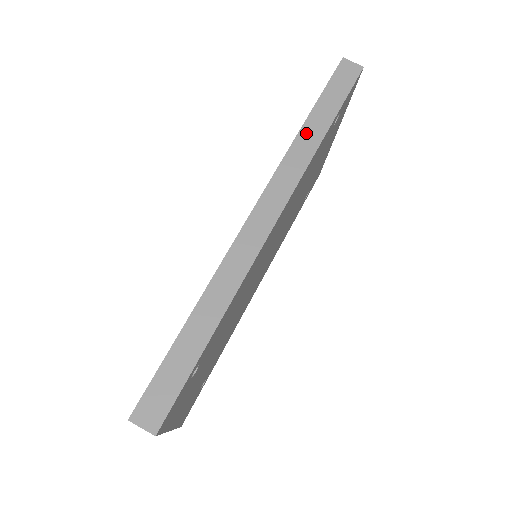
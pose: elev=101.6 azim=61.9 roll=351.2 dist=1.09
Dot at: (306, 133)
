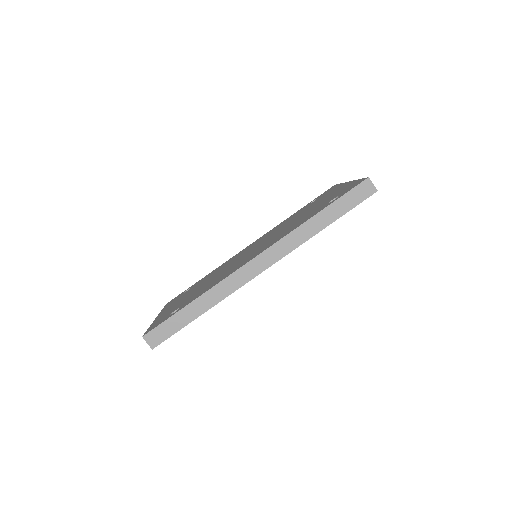
Dot at: (312, 223)
